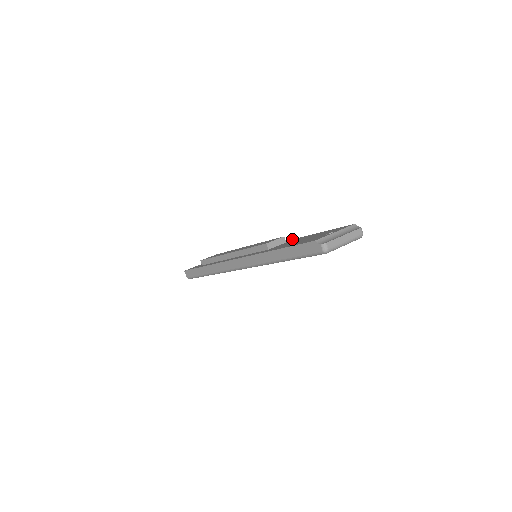
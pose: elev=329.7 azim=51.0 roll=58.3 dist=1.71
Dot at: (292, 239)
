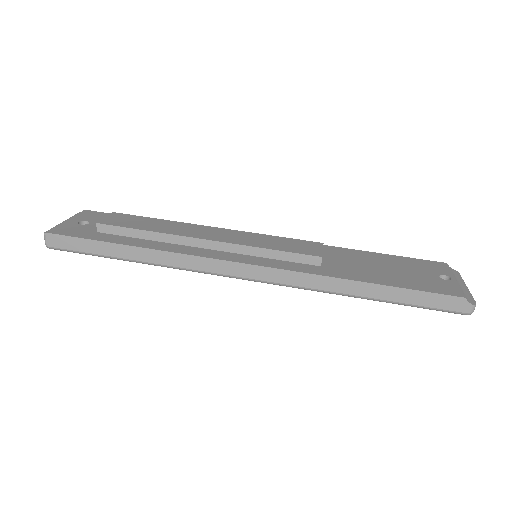
Dot at: occluded
